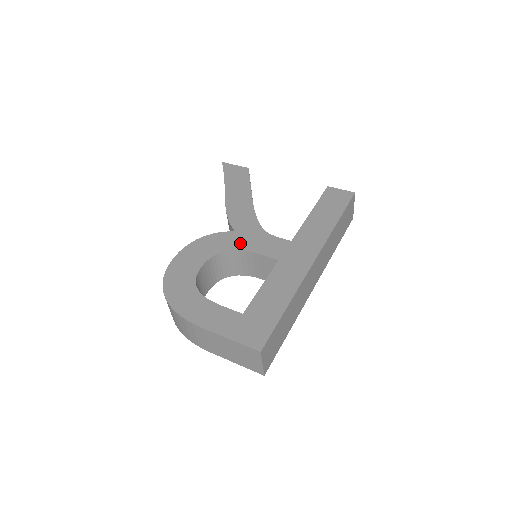
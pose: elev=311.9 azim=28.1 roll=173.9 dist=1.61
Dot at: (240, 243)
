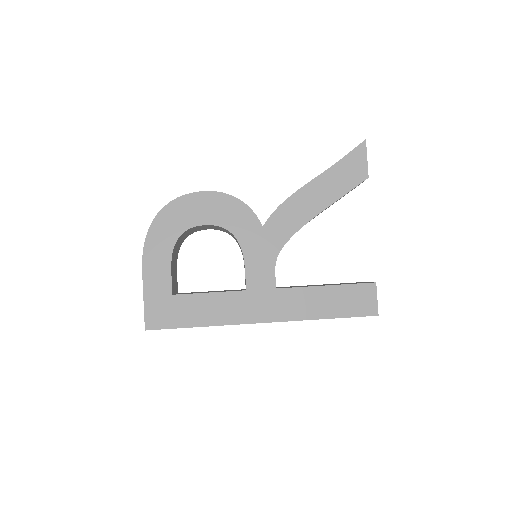
Dot at: (250, 242)
